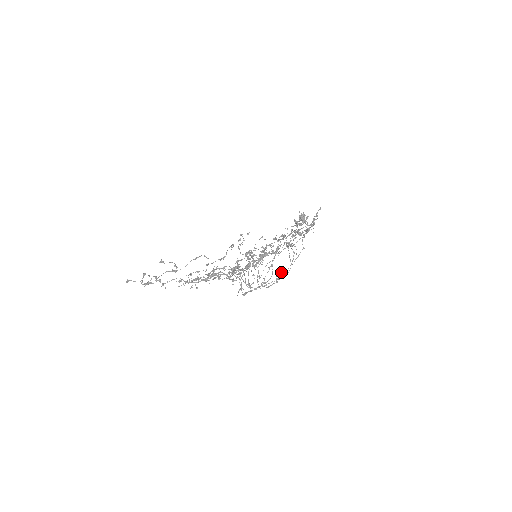
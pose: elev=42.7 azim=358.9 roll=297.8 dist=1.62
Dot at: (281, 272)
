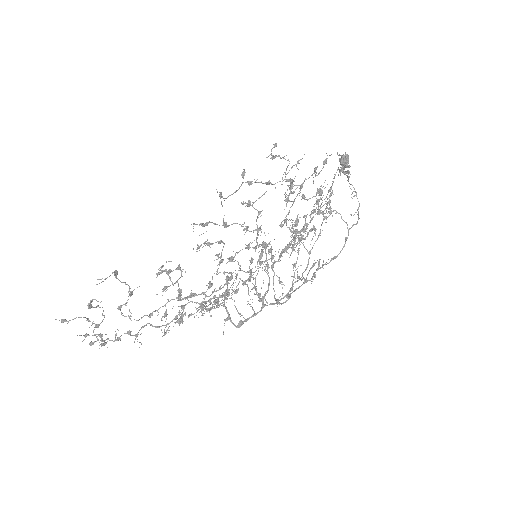
Dot at: (324, 264)
